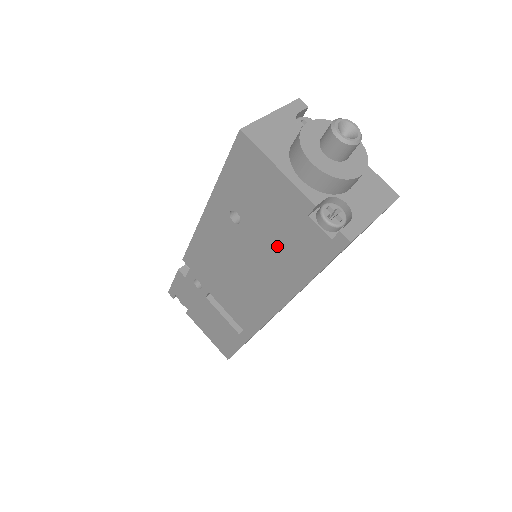
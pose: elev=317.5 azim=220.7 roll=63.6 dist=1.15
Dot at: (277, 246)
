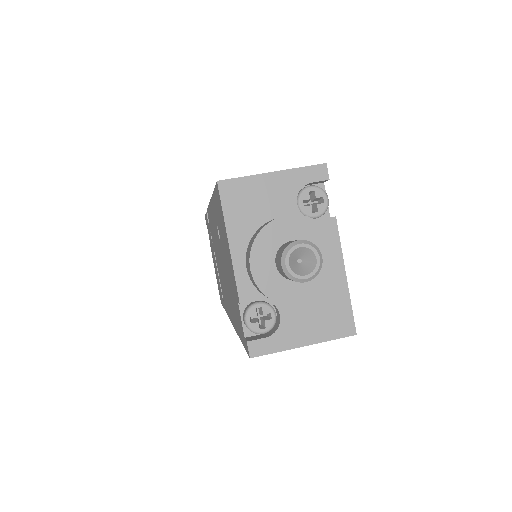
Dot at: (230, 289)
